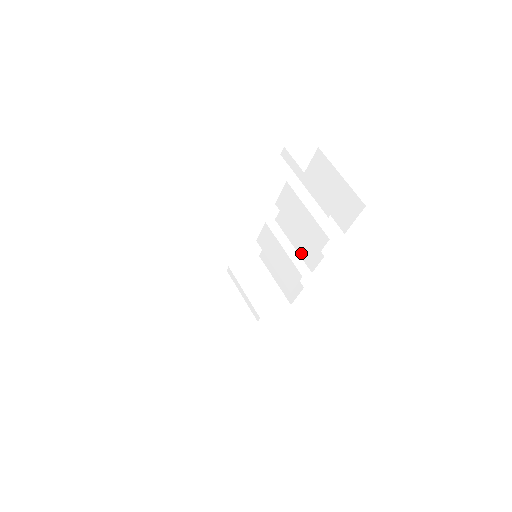
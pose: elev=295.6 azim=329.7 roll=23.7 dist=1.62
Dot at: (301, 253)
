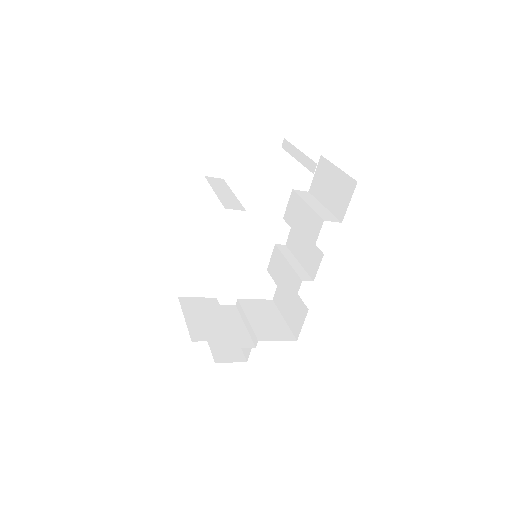
Dot at: (305, 265)
